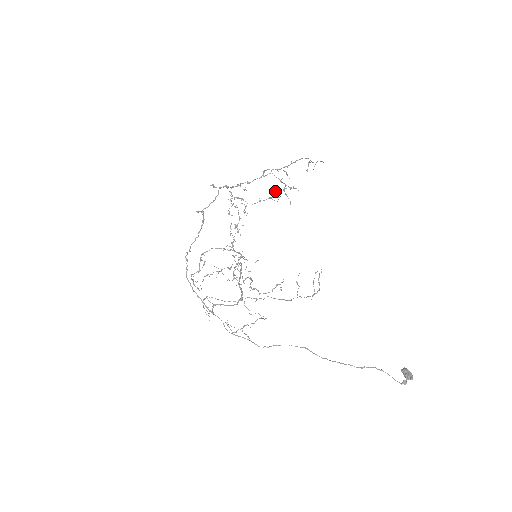
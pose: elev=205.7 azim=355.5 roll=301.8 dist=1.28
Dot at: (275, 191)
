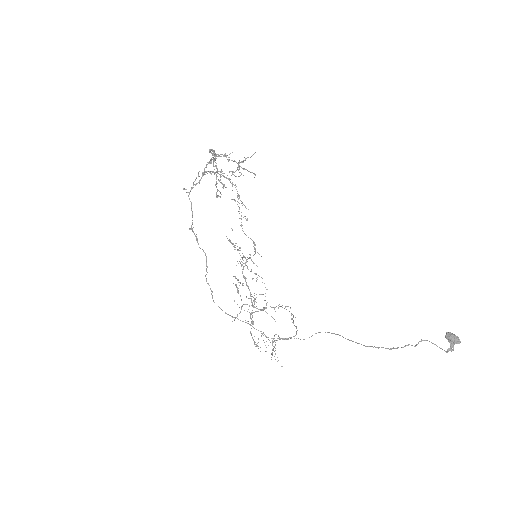
Dot at: (232, 173)
